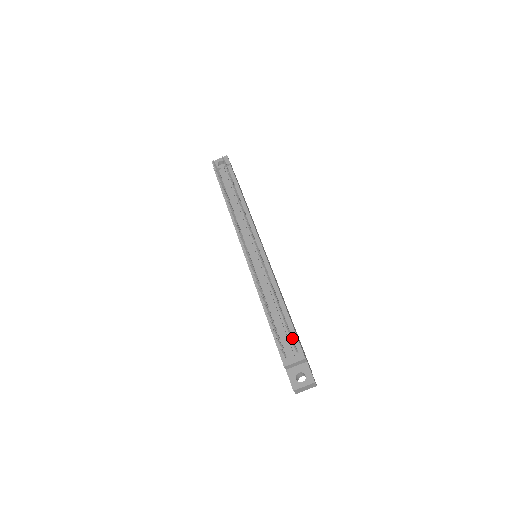
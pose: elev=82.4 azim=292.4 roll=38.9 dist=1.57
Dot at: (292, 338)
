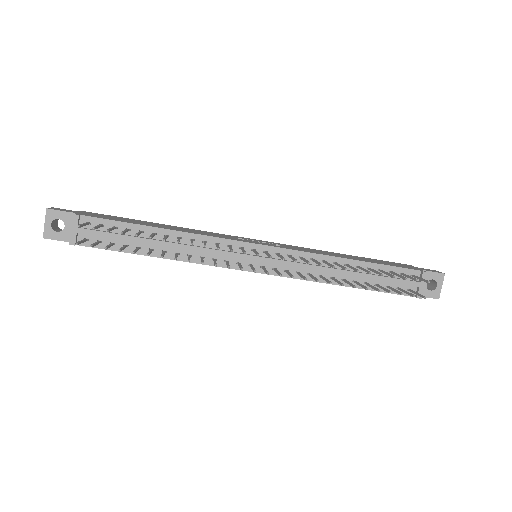
Dot at: (410, 277)
